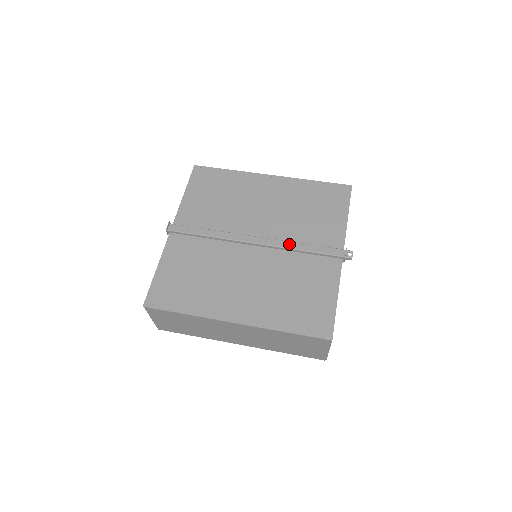
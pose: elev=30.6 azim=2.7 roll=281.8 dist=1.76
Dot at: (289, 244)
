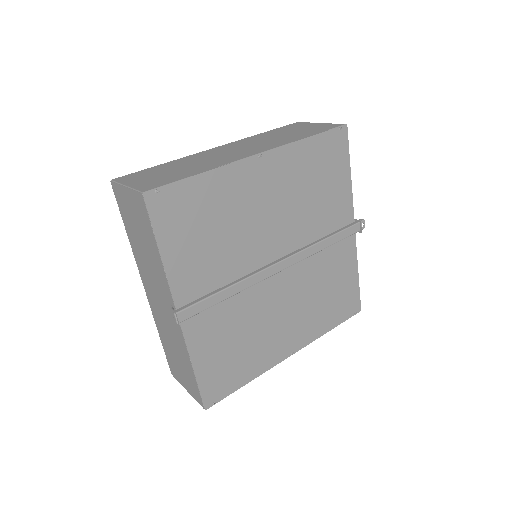
Dot at: (313, 249)
